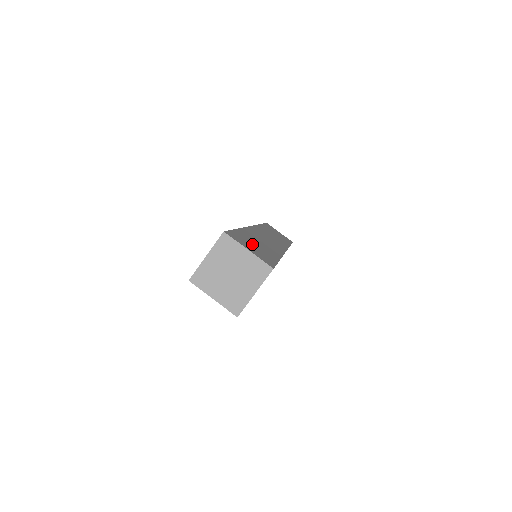
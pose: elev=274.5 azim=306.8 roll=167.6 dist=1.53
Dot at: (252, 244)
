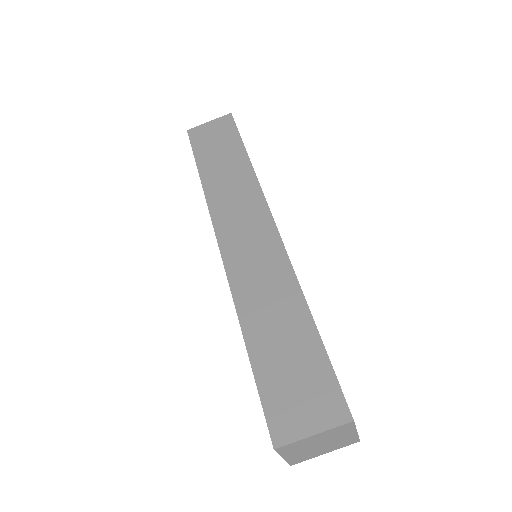
Dot at: (288, 376)
